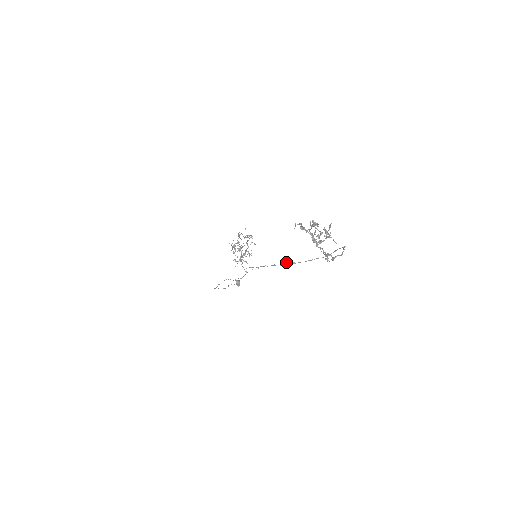
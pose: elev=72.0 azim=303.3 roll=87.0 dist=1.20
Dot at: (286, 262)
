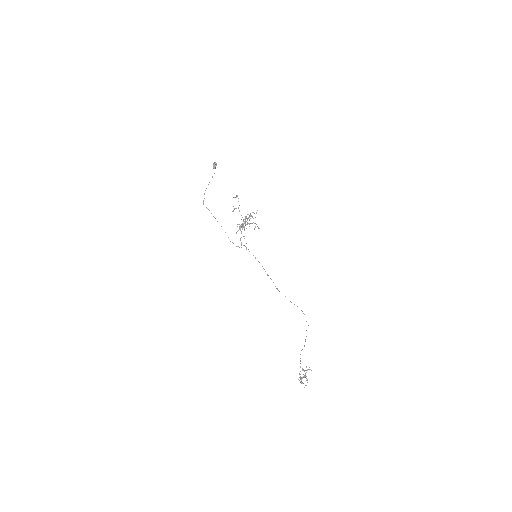
Dot at: occluded
